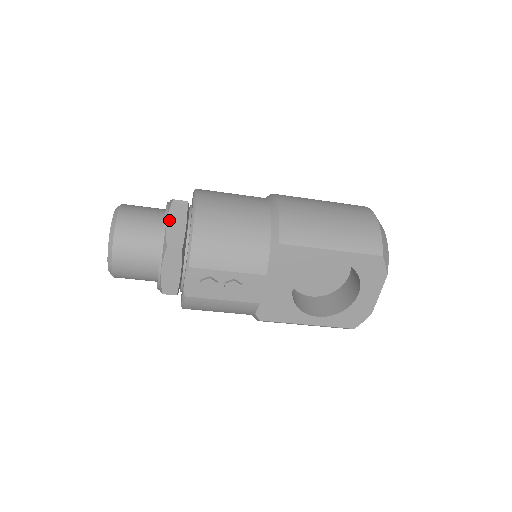
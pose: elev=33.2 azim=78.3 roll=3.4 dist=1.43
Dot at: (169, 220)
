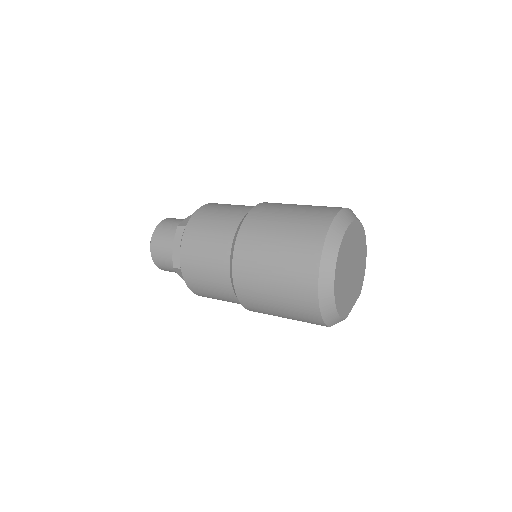
Dot at: (181, 277)
